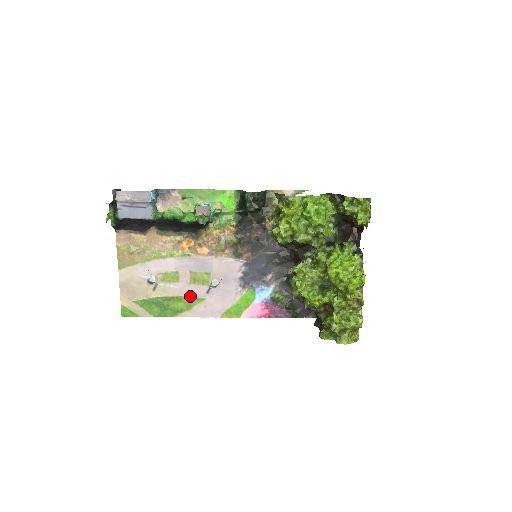
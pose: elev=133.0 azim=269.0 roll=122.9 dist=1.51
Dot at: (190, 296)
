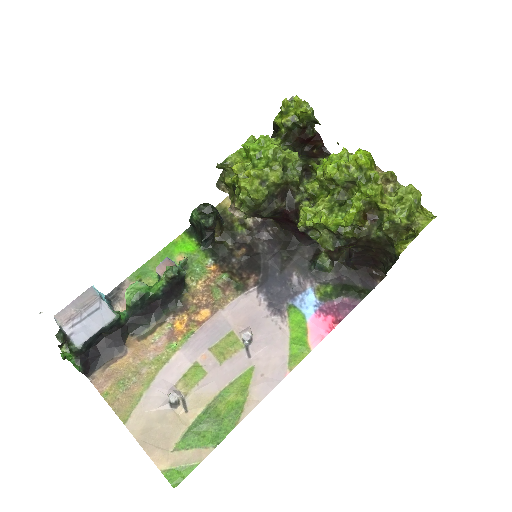
Dot at: (234, 379)
